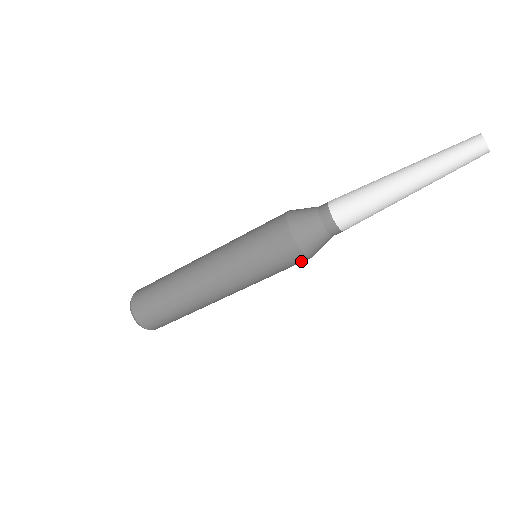
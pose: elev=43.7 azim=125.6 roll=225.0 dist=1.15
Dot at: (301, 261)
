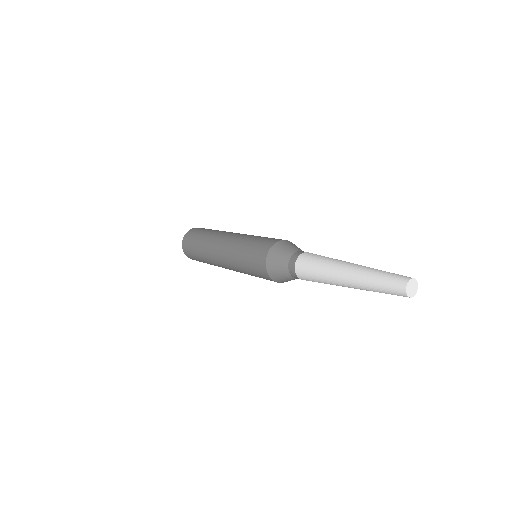
Dot at: occluded
